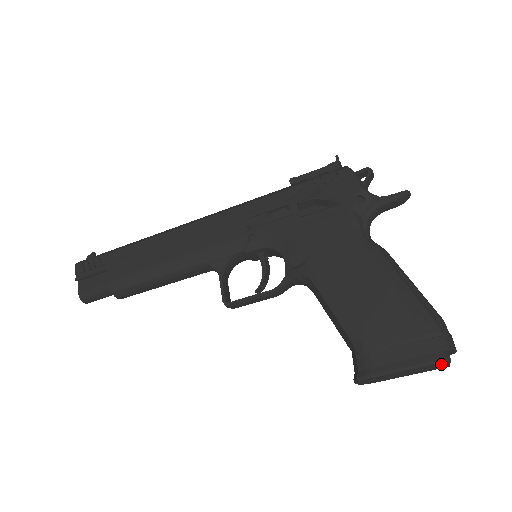
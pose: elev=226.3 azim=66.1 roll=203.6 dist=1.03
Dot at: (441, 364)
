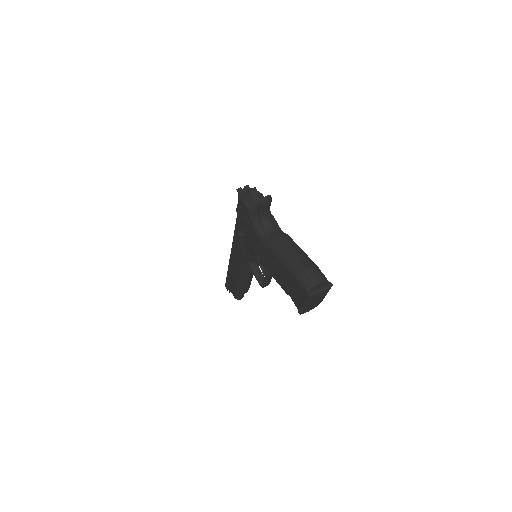
Dot at: (314, 296)
